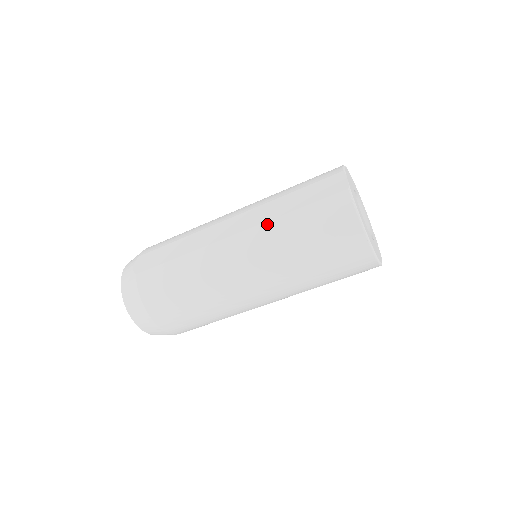
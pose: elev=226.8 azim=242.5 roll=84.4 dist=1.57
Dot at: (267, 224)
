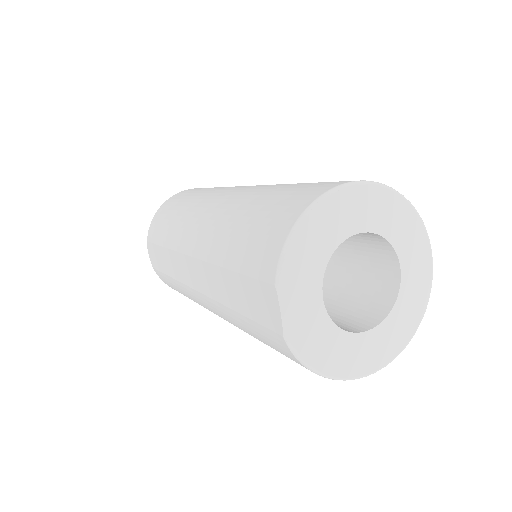
Dot at: (218, 305)
